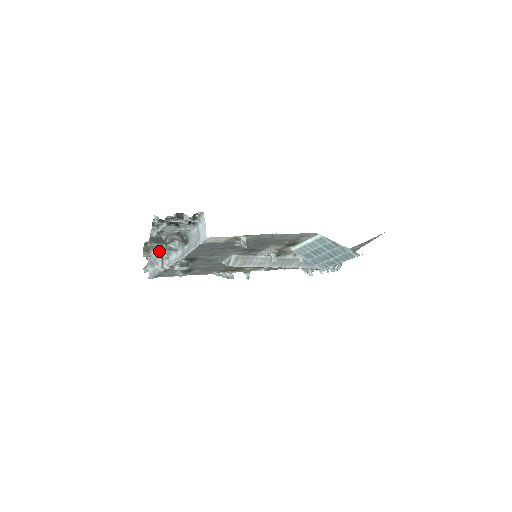
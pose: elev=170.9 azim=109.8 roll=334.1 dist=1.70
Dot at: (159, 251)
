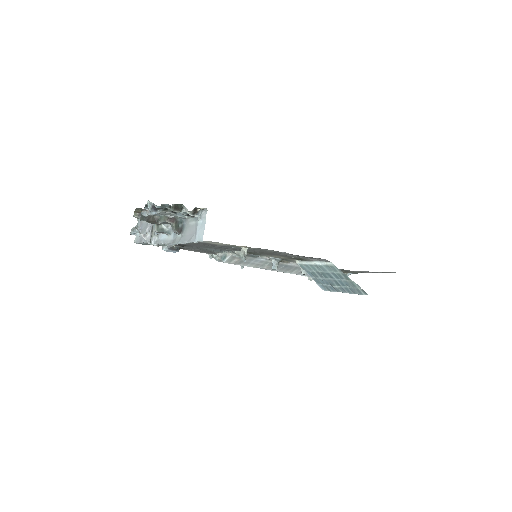
Dot at: occluded
